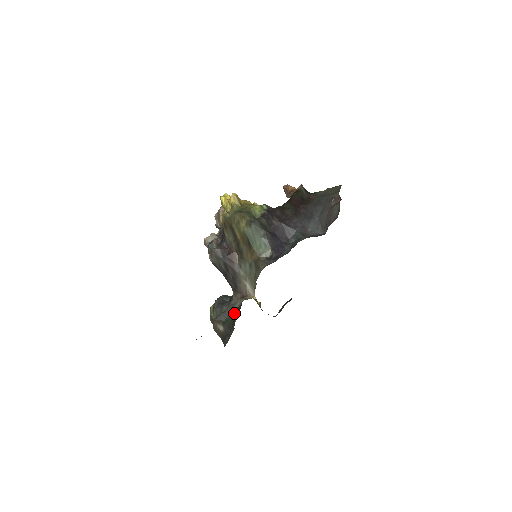
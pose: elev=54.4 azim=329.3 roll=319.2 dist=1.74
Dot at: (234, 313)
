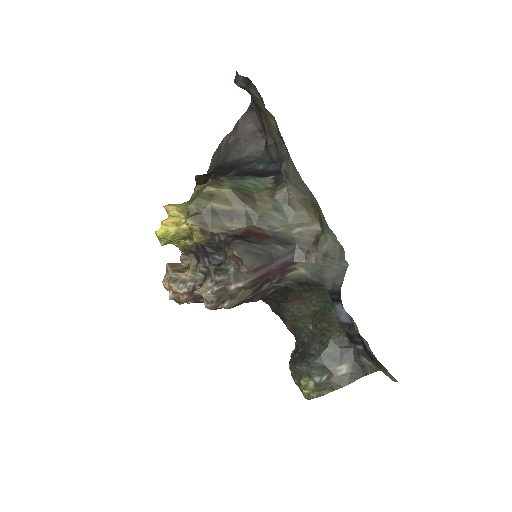
Dot at: (327, 325)
